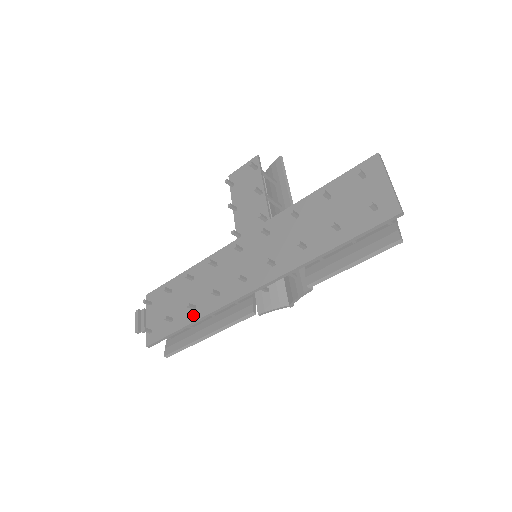
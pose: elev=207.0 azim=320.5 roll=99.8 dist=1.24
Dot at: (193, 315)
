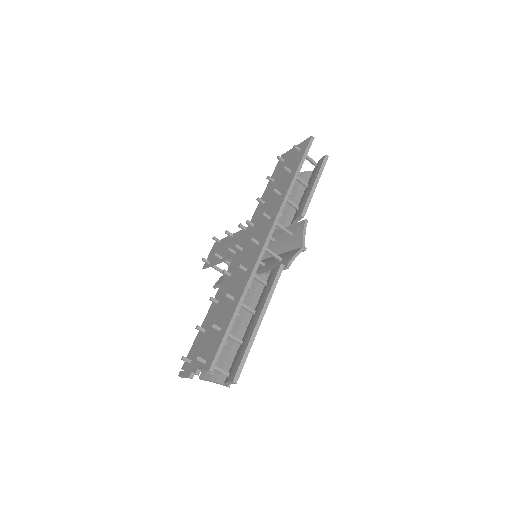
Dot at: (236, 301)
